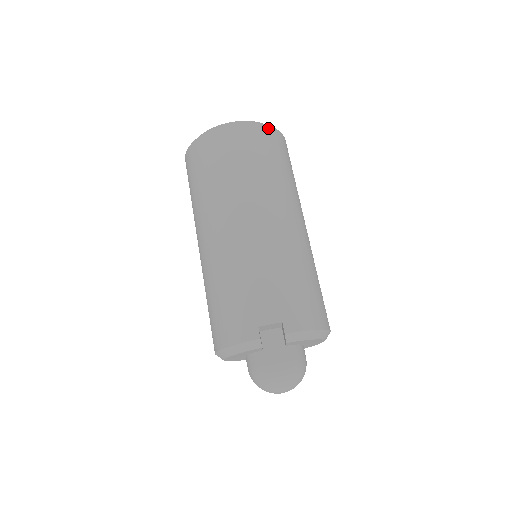
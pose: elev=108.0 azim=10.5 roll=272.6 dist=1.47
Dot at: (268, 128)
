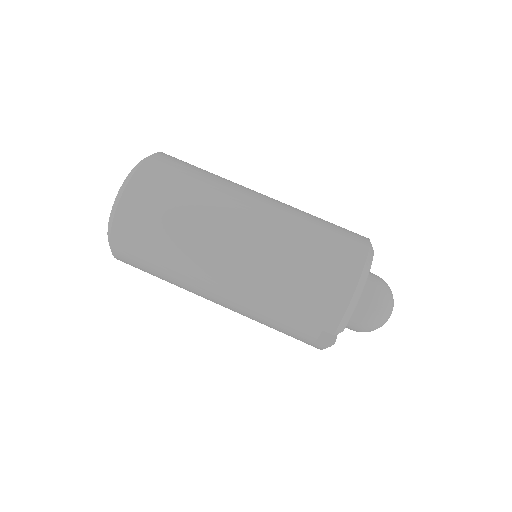
Dot at: (120, 209)
